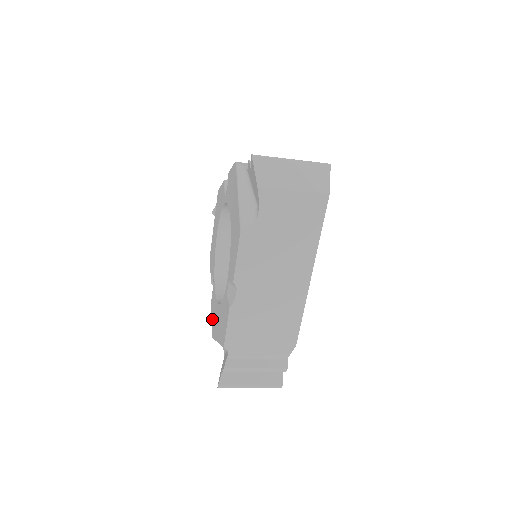
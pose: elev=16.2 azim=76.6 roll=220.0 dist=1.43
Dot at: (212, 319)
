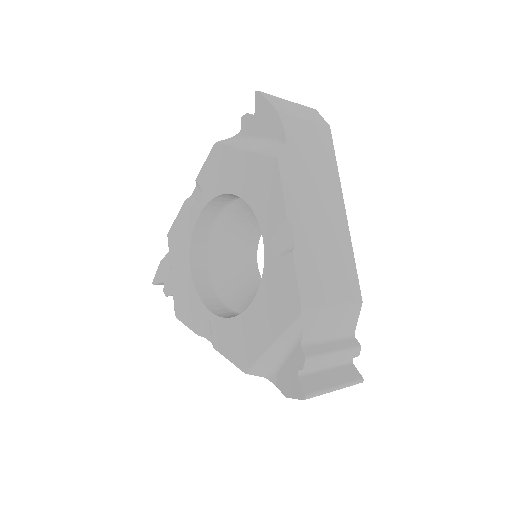
Dot at: (232, 355)
